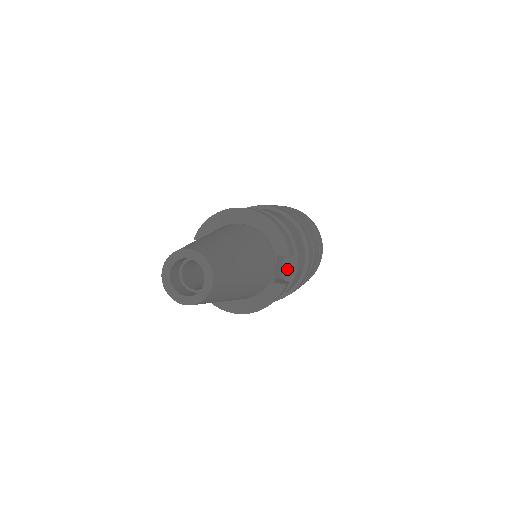
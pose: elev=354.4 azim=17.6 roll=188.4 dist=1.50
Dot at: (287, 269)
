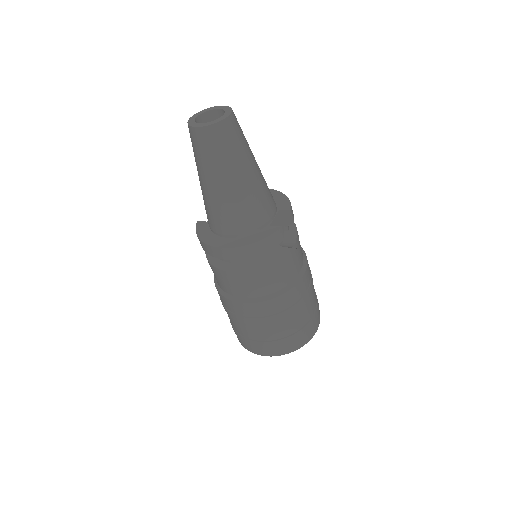
Dot at: (284, 246)
